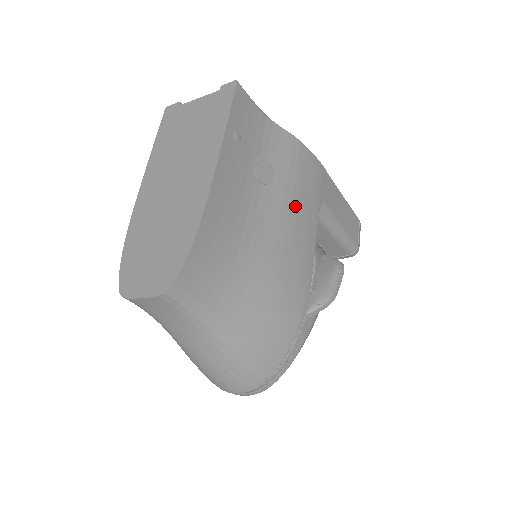
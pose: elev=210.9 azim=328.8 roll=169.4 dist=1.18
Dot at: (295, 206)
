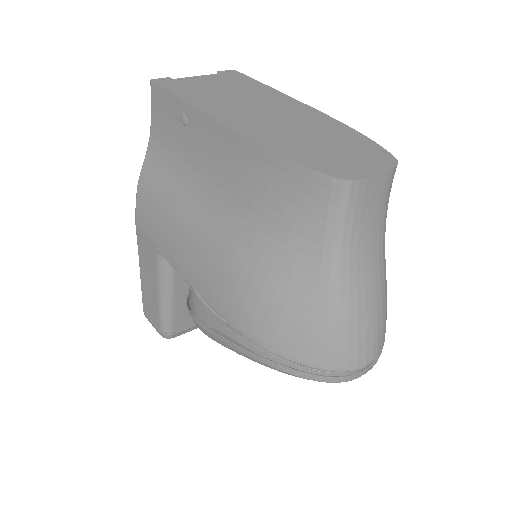
Dot at: occluded
